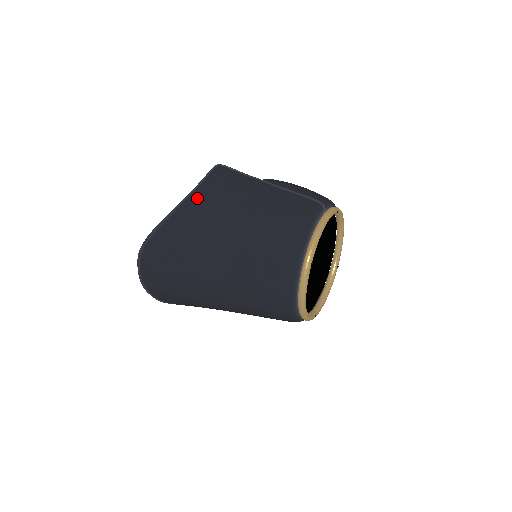
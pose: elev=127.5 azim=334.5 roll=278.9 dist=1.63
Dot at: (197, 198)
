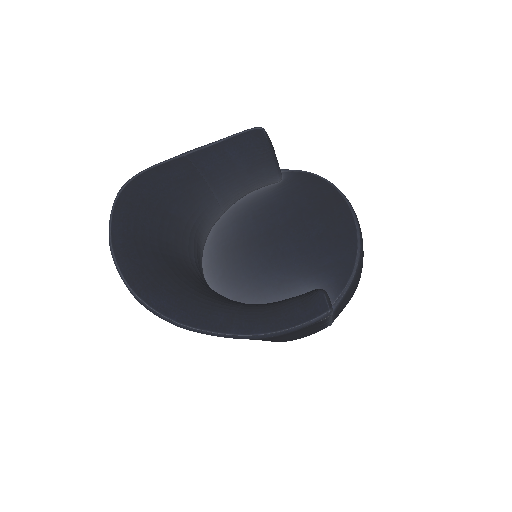
Dot at: occluded
